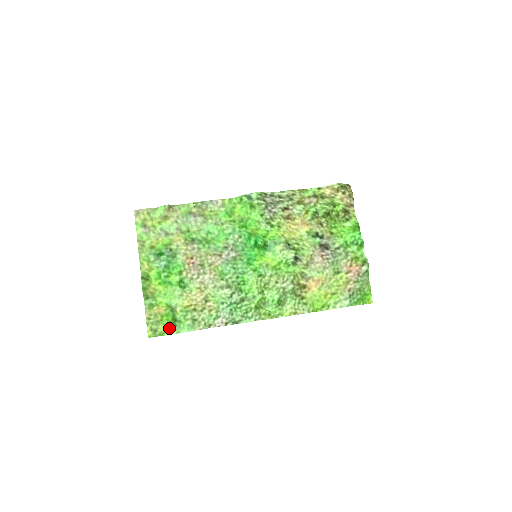
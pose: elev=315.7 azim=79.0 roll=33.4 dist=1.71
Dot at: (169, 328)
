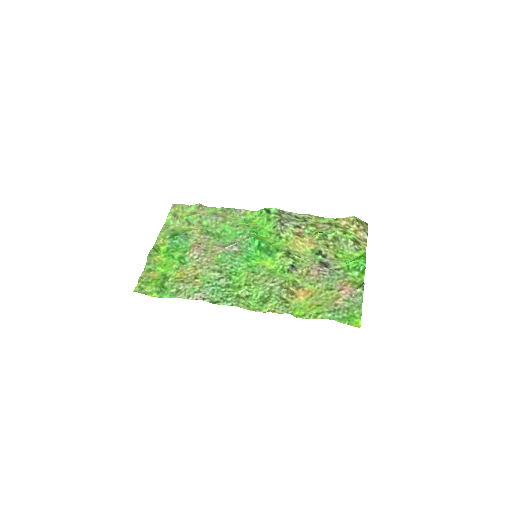
Dot at: (155, 291)
